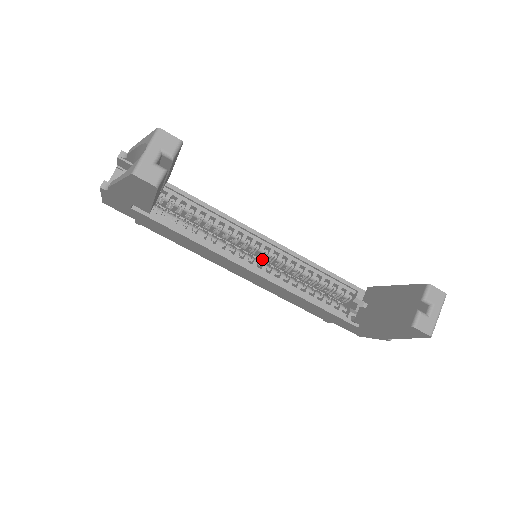
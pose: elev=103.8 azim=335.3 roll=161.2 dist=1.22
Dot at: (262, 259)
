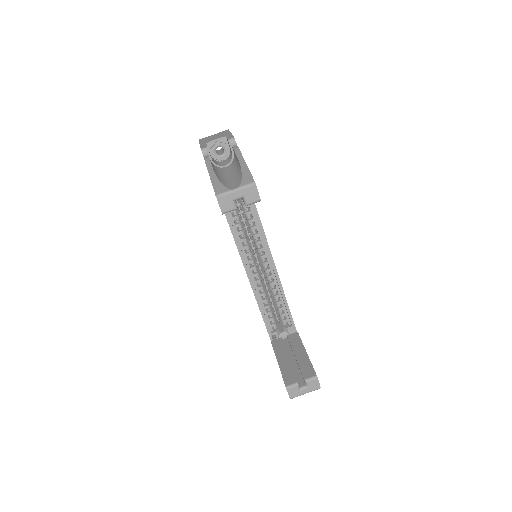
Dot at: occluded
